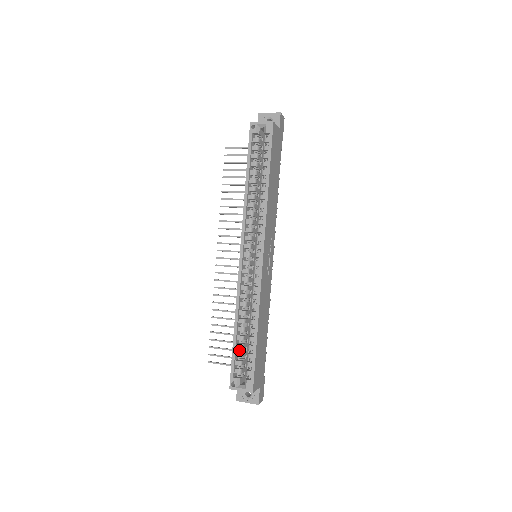
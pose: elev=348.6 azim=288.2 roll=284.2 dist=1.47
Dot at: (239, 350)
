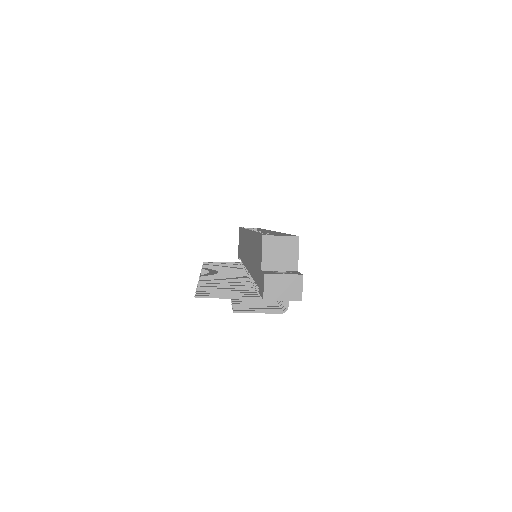
Dot at: occluded
